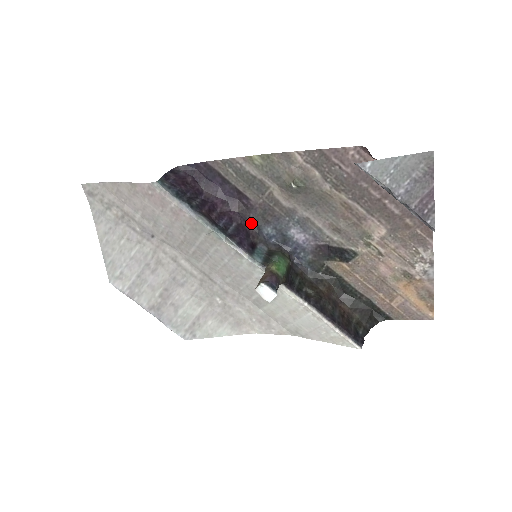
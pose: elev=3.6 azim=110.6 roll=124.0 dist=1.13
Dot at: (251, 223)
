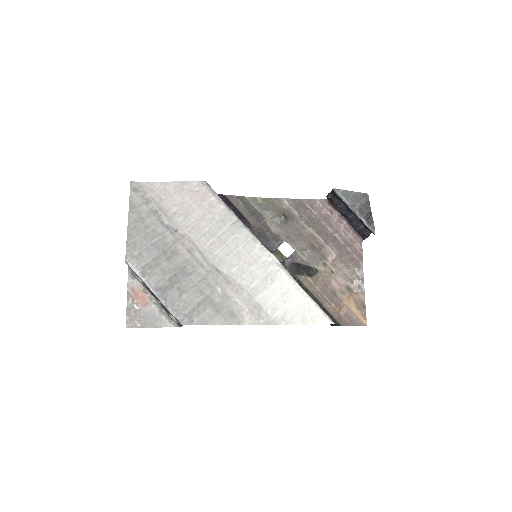
Dot at: occluded
